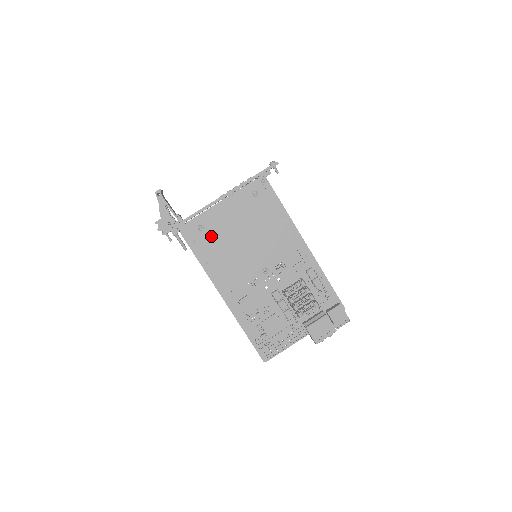
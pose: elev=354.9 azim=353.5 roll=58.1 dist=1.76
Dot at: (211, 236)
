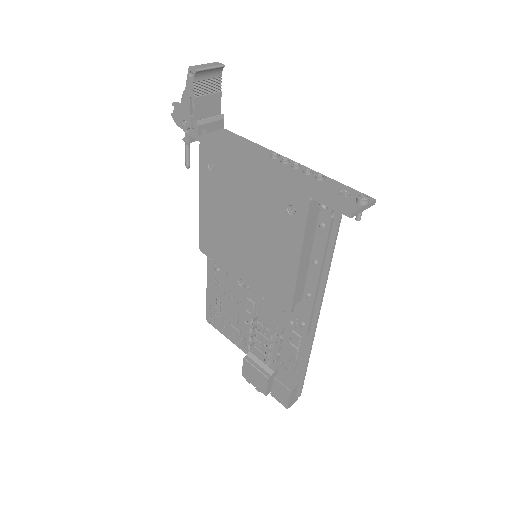
Dot at: (215, 187)
